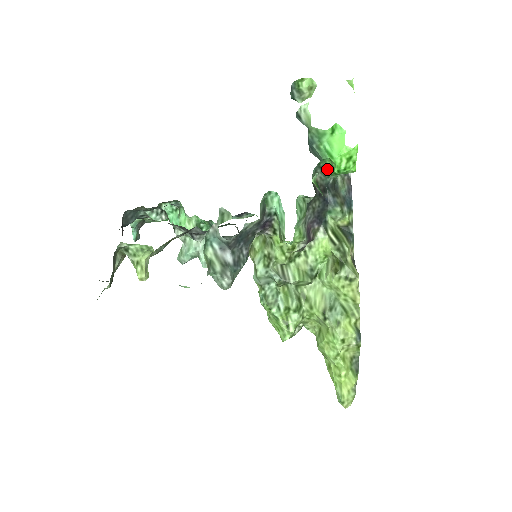
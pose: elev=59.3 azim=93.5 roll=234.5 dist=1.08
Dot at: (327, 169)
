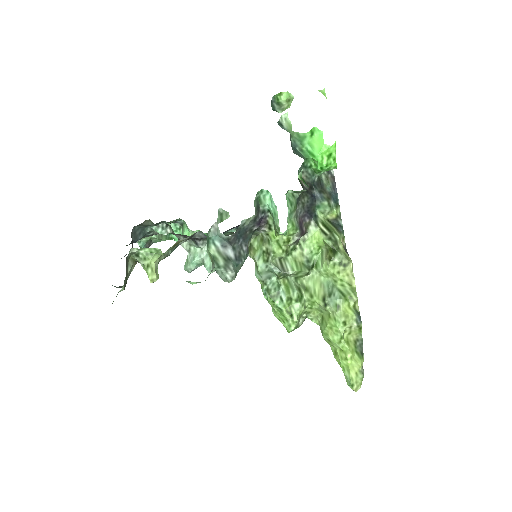
Dot at: (311, 168)
